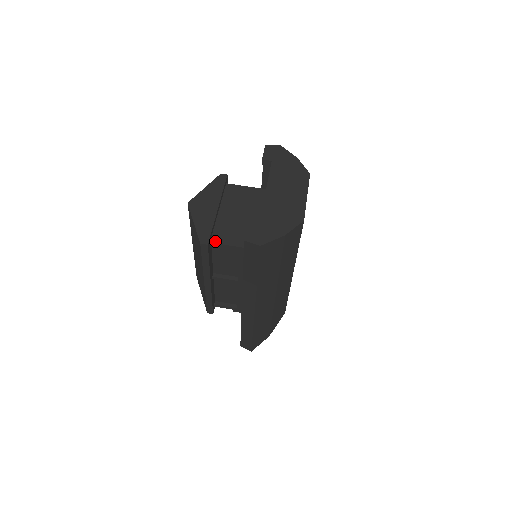
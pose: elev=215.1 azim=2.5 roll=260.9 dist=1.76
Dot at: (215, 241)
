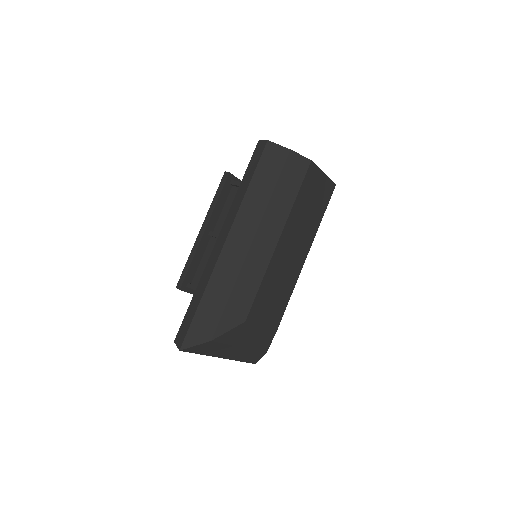
Dot at: (236, 181)
